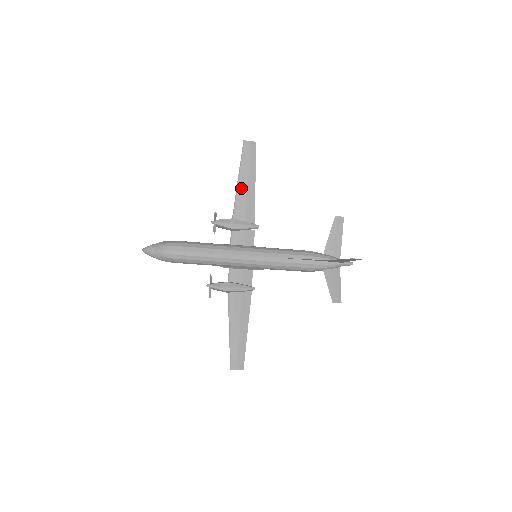
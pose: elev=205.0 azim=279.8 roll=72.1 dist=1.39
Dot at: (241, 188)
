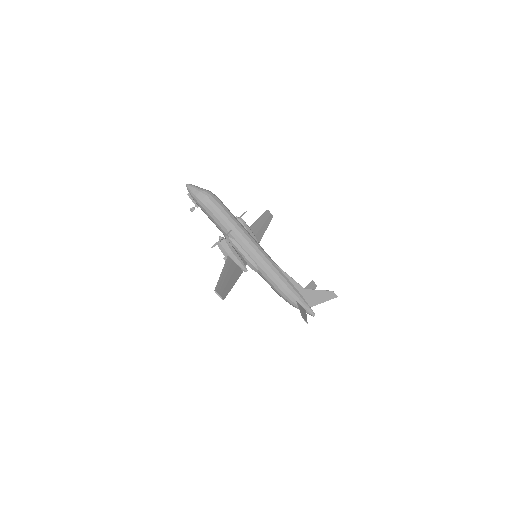
Dot at: (257, 224)
